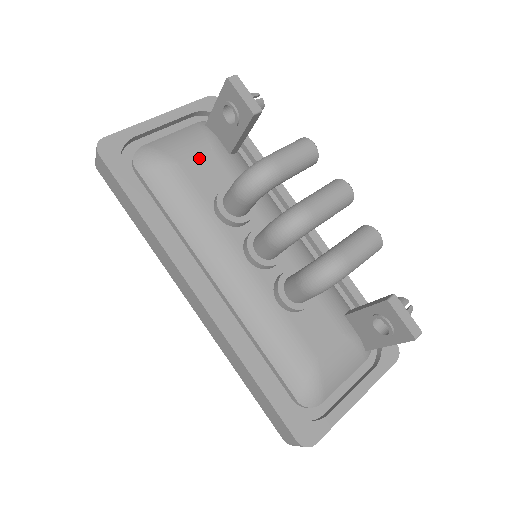
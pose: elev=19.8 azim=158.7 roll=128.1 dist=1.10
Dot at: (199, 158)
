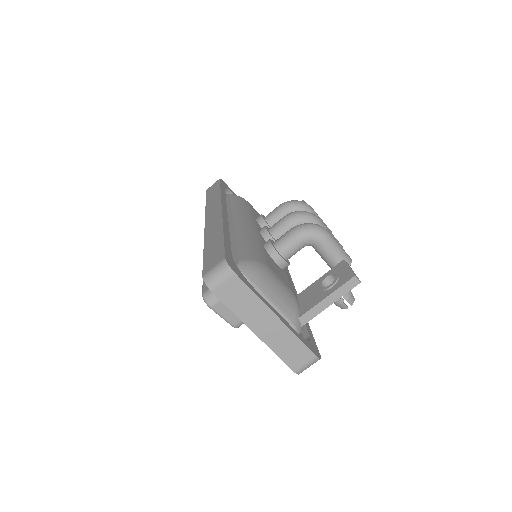
Dot at: occluded
